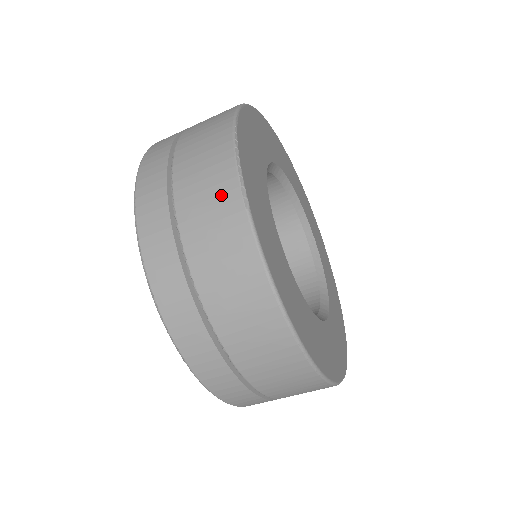
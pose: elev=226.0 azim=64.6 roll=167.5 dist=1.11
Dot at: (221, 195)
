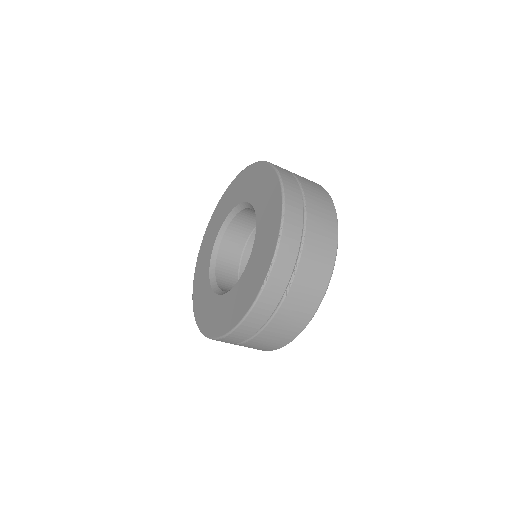
Dot at: (329, 221)
